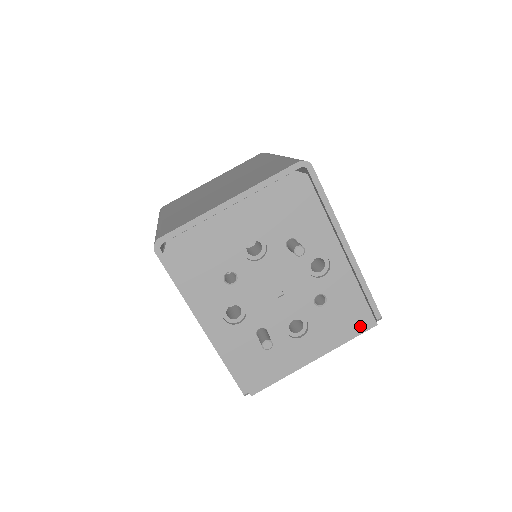
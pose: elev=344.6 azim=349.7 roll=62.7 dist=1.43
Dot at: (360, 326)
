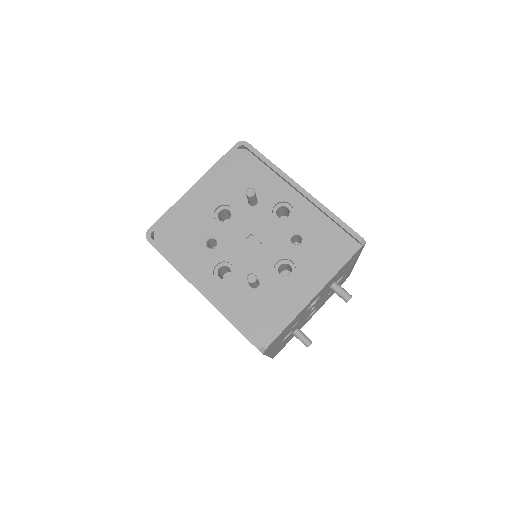
Dot at: (345, 252)
